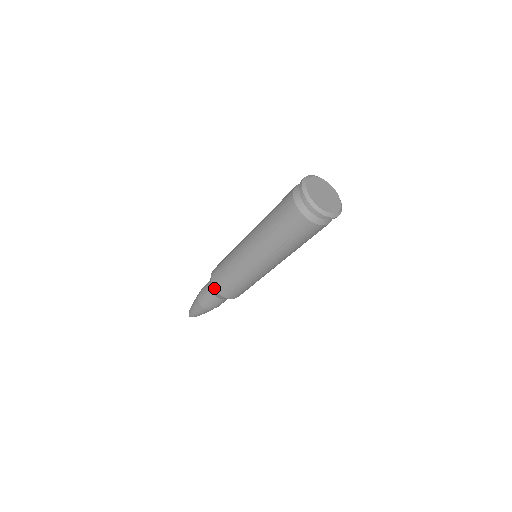
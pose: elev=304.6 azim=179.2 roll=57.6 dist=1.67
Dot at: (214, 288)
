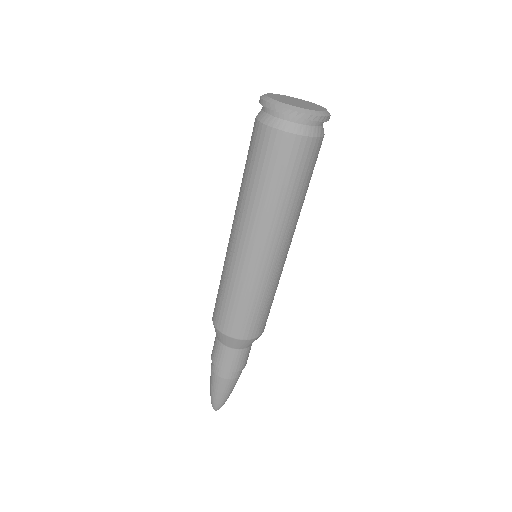
Dot at: (220, 331)
